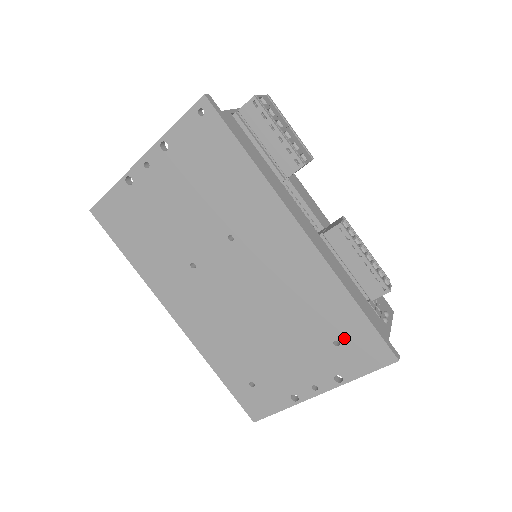
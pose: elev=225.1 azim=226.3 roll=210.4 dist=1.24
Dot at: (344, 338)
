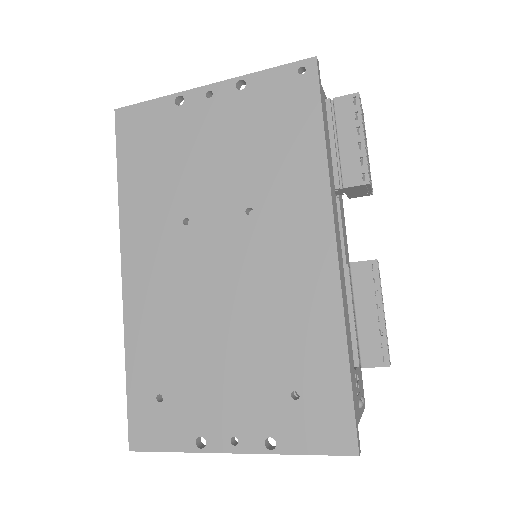
Dot at: (308, 393)
